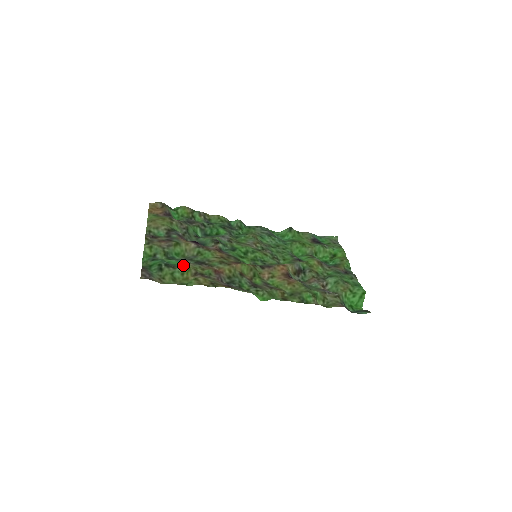
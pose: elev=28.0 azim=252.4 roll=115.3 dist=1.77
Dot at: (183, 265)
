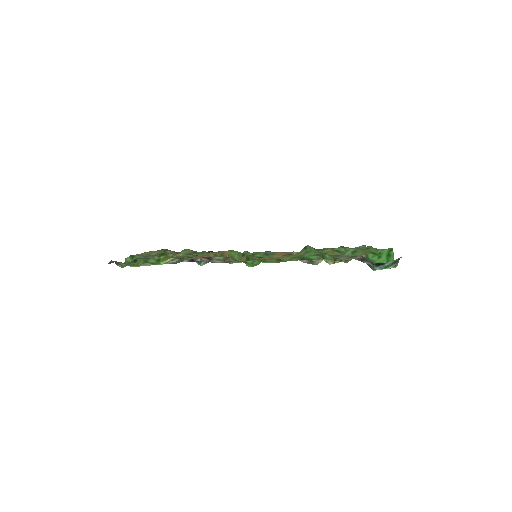
Dot at: (161, 256)
